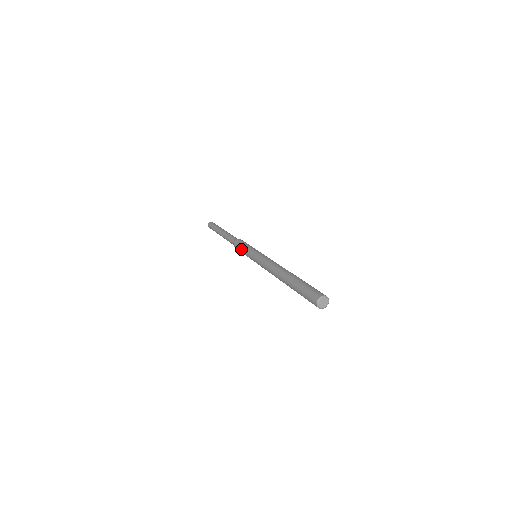
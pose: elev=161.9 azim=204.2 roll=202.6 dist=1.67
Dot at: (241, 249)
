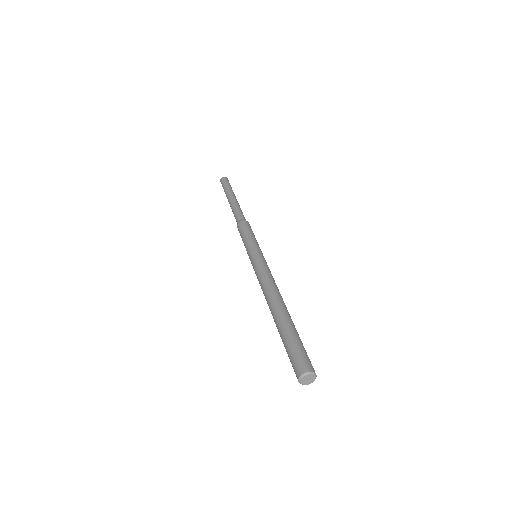
Dot at: occluded
